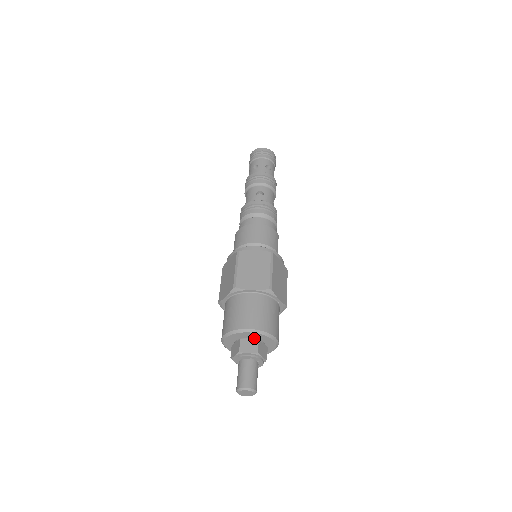
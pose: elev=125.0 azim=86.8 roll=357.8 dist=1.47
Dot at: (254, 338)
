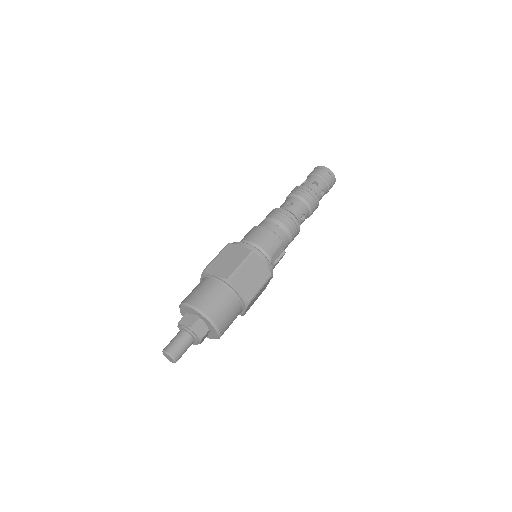
Dot at: (197, 316)
